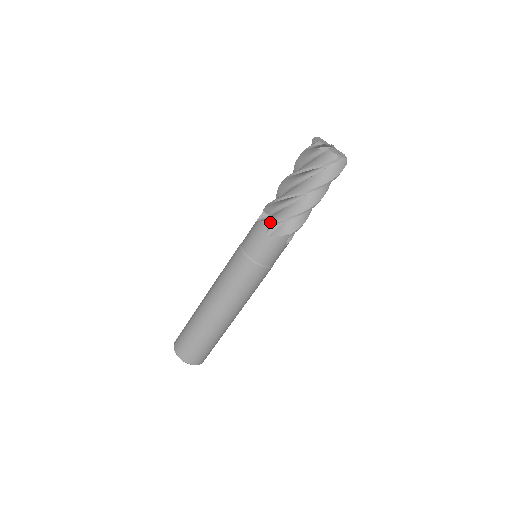
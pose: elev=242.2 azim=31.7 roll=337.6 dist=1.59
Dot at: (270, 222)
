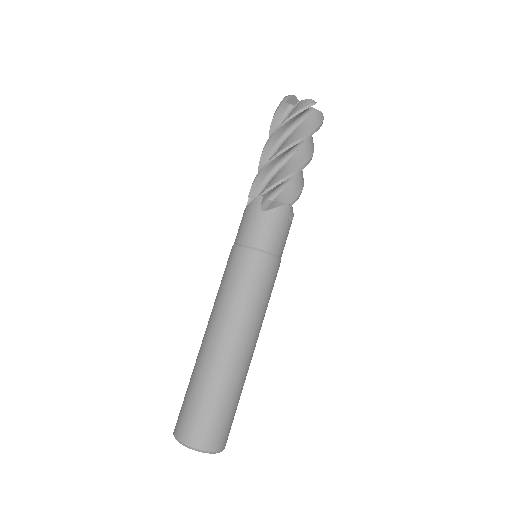
Dot at: (262, 193)
